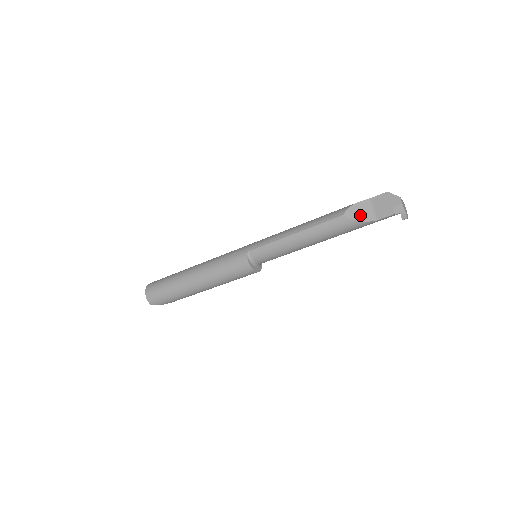
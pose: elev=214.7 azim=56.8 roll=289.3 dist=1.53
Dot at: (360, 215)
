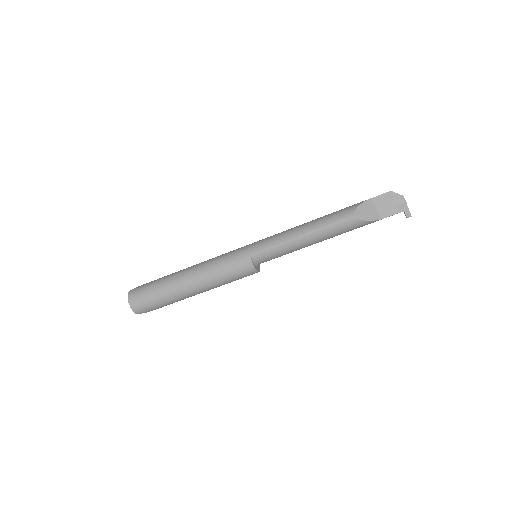
Dot at: (368, 214)
